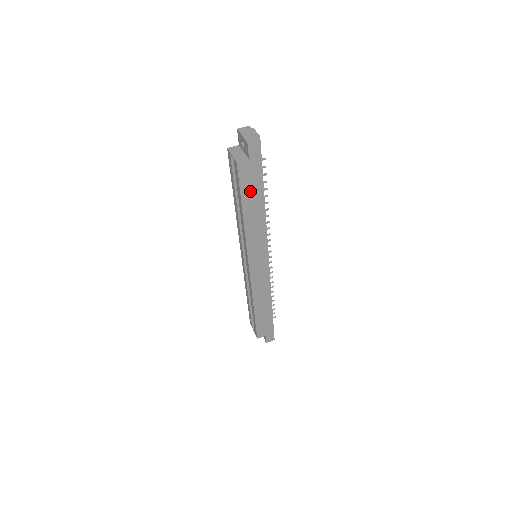
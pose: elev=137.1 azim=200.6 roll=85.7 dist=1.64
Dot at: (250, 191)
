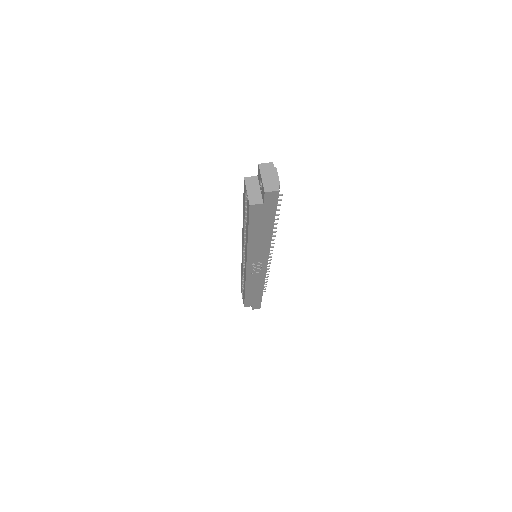
Dot at: (259, 223)
